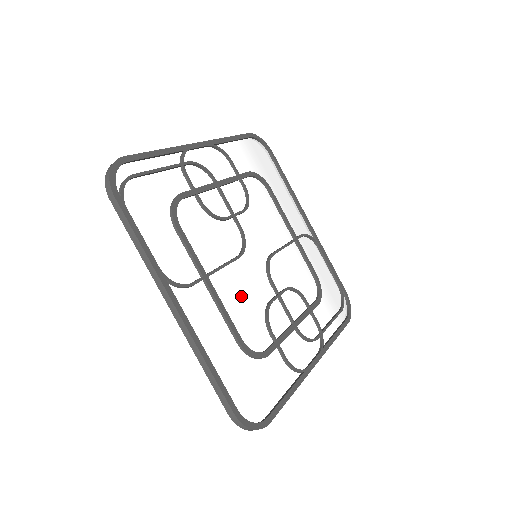
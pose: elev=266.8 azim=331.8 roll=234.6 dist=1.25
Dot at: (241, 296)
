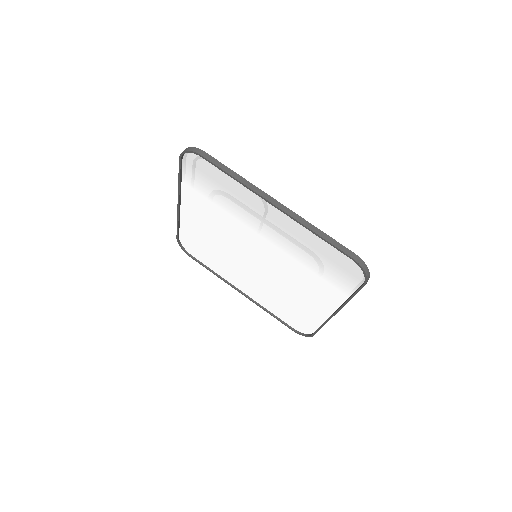
Dot at: (279, 249)
